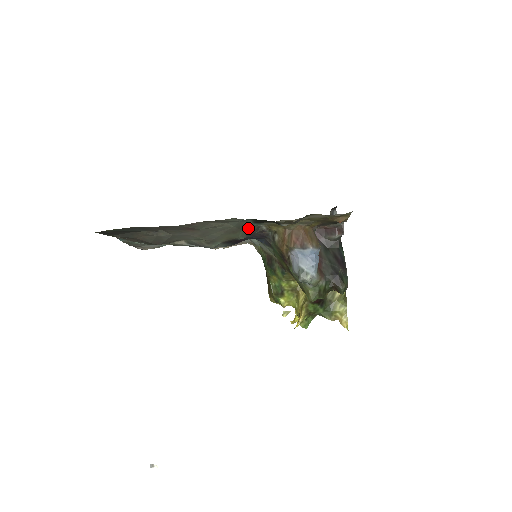
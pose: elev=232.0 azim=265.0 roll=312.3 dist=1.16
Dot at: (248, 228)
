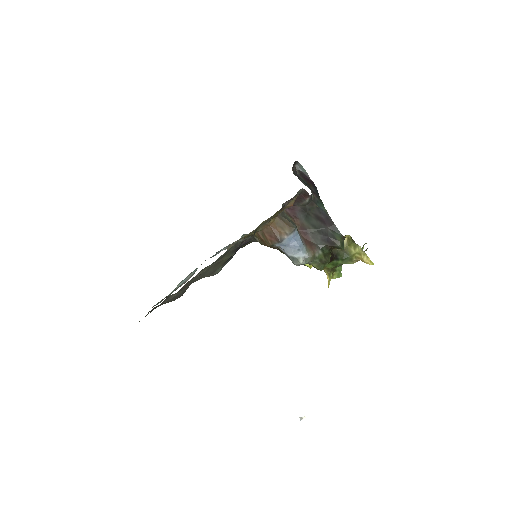
Dot at: (227, 253)
